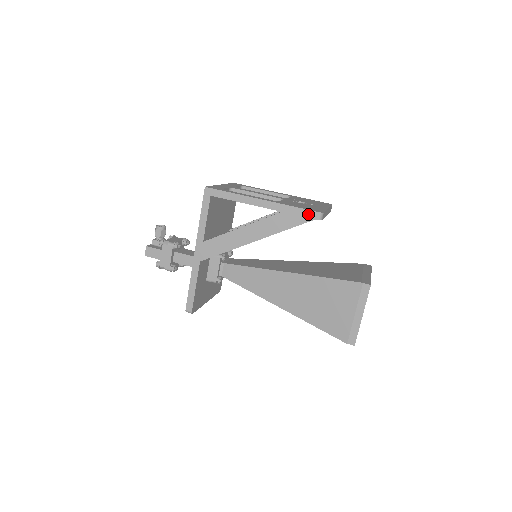
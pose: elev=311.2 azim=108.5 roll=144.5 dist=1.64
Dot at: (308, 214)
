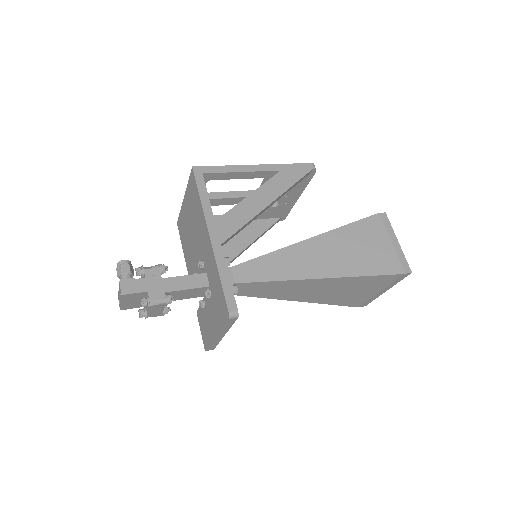
Dot at: (304, 167)
